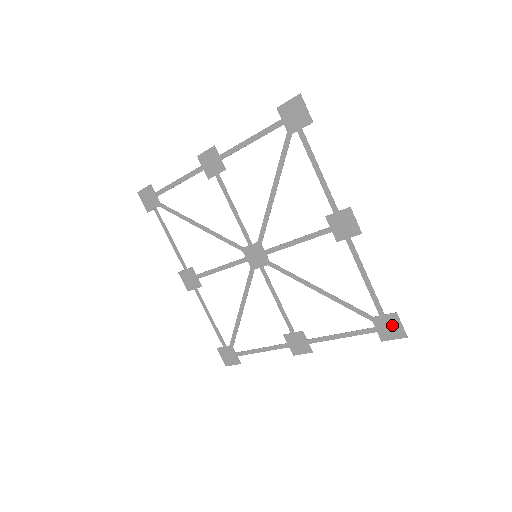
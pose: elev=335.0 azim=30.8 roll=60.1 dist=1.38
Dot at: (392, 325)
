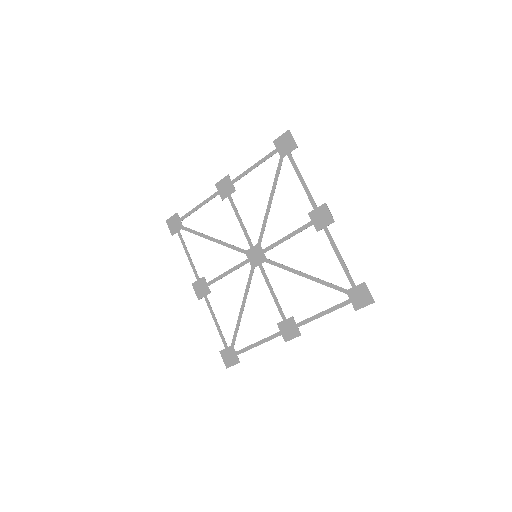
Dot at: (362, 294)
